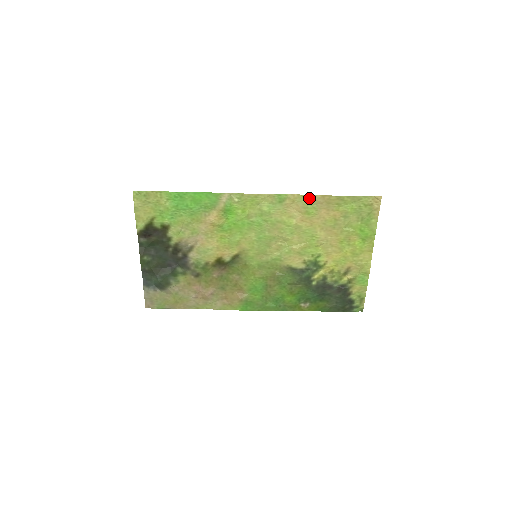
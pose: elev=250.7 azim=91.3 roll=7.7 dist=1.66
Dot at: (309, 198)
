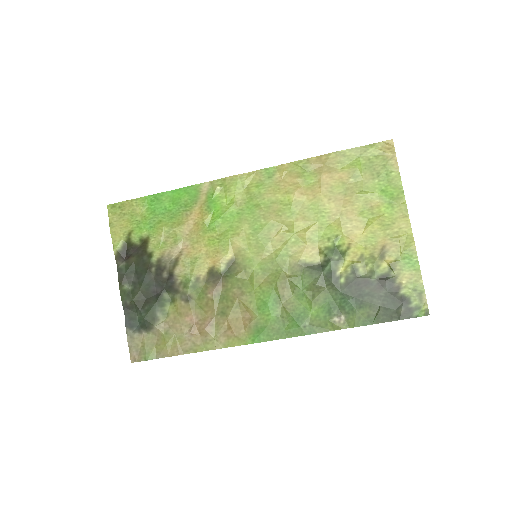
Dot at: (302, 164)
